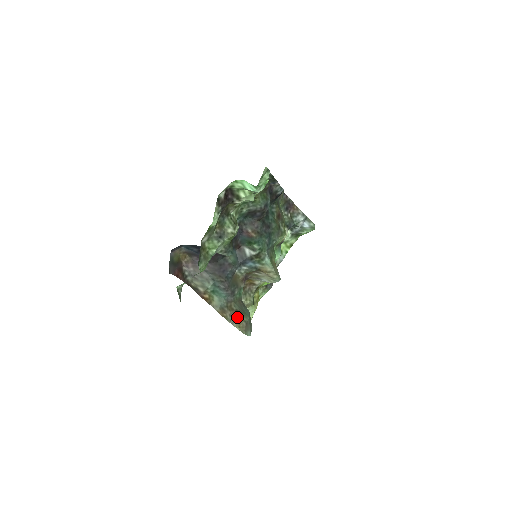
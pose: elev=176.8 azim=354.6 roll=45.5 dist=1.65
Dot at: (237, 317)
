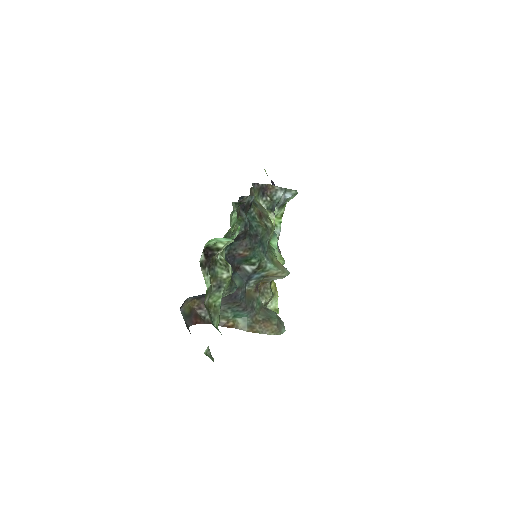
Dot at: (266, 325)
